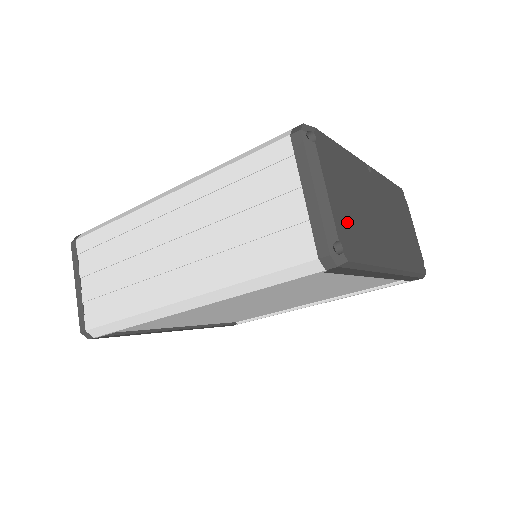
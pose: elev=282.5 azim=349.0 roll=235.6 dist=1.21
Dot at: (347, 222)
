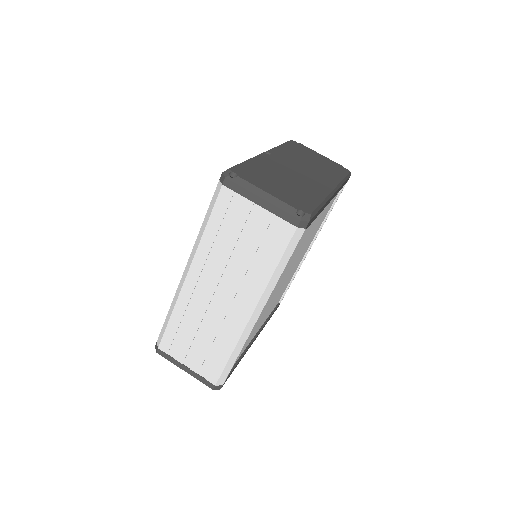
Dot at: (290, 196)
